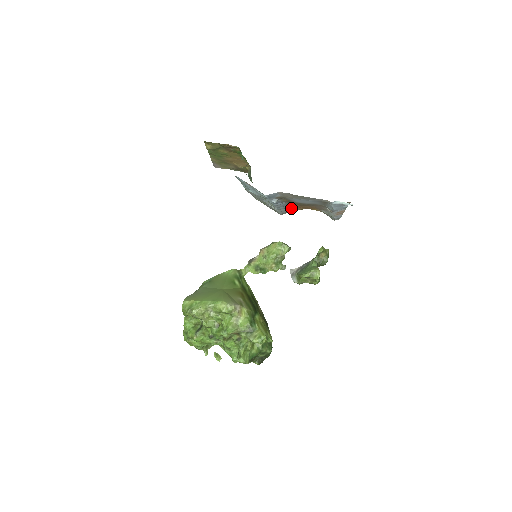
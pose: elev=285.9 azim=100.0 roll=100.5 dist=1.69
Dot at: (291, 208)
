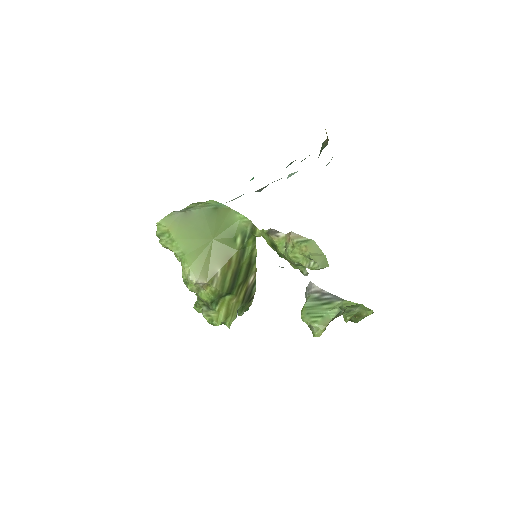
Dot at: occluded
